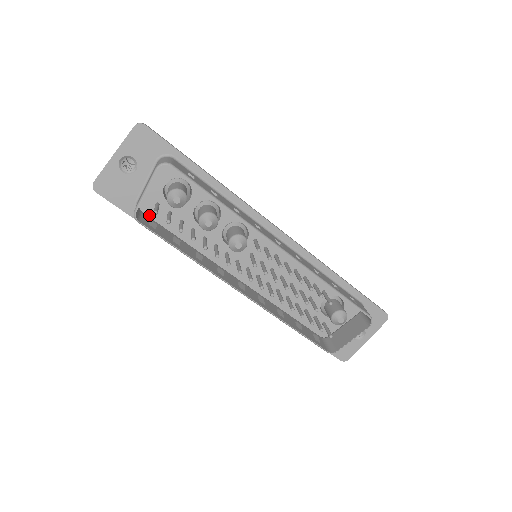
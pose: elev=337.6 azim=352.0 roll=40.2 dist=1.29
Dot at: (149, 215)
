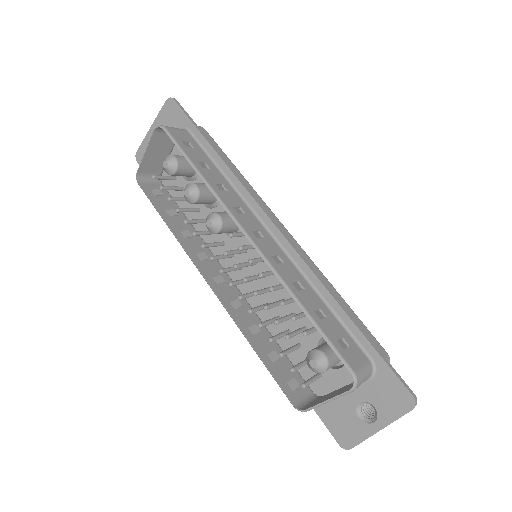
Dot at: occluded
